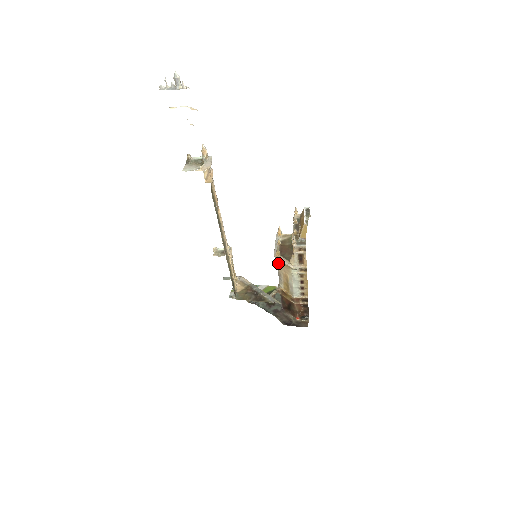
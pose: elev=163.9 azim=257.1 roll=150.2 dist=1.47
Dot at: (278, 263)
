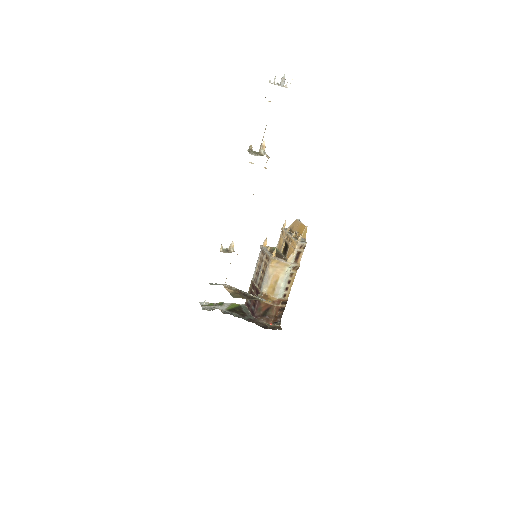
Dot at: (272, 264)
